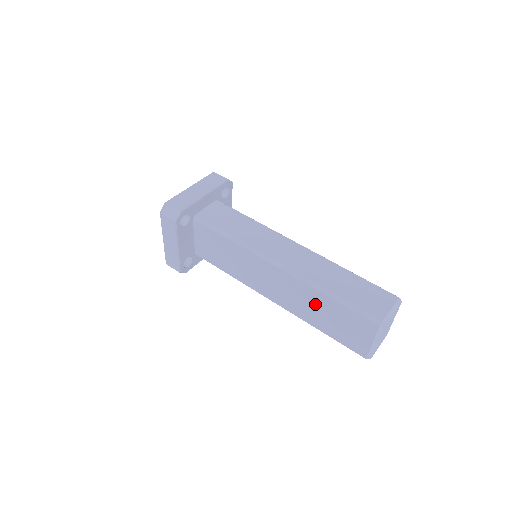
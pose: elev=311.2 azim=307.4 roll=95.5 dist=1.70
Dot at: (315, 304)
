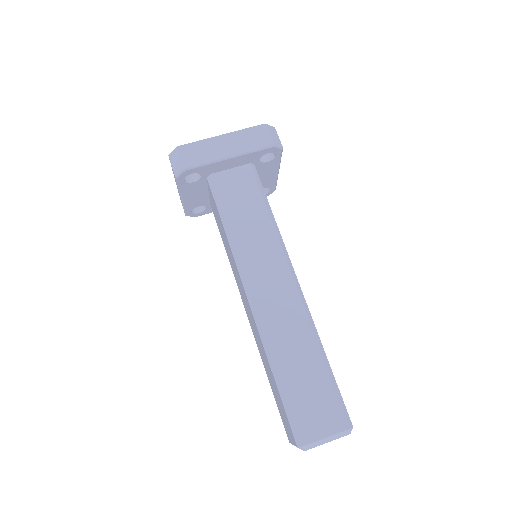
Dot at: (266, 362)
